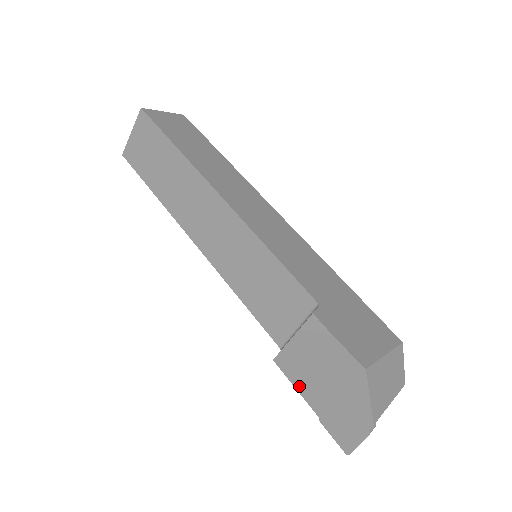
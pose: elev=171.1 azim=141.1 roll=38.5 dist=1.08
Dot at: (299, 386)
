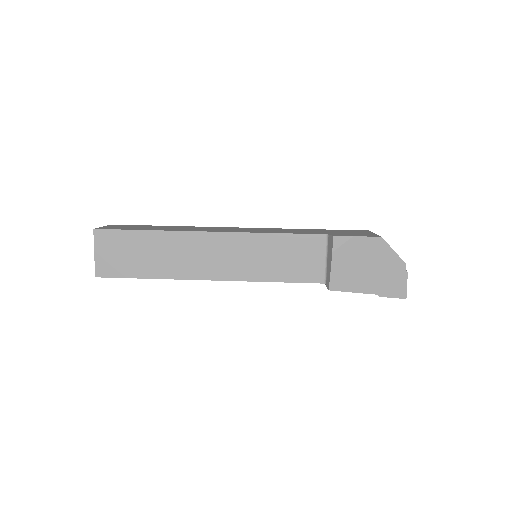
Dot at: (354, 289)
